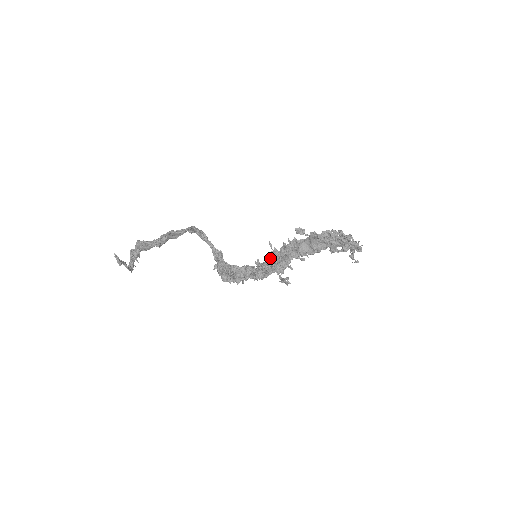
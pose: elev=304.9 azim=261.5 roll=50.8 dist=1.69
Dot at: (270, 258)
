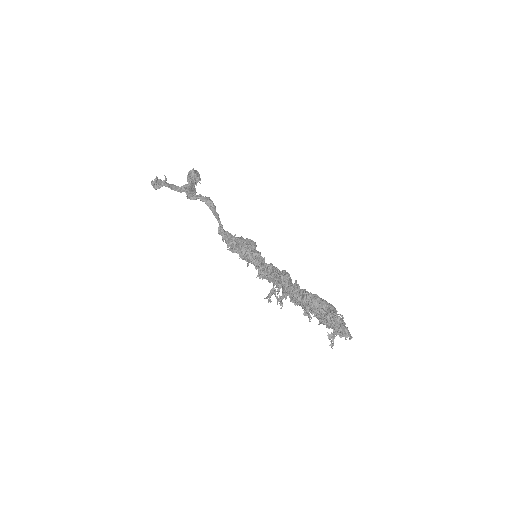
Dot at: occluded
